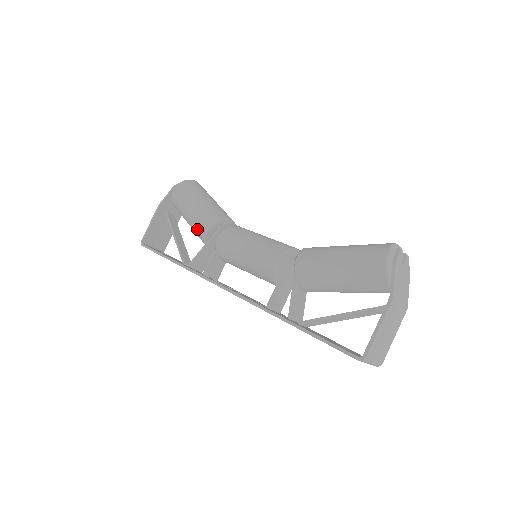
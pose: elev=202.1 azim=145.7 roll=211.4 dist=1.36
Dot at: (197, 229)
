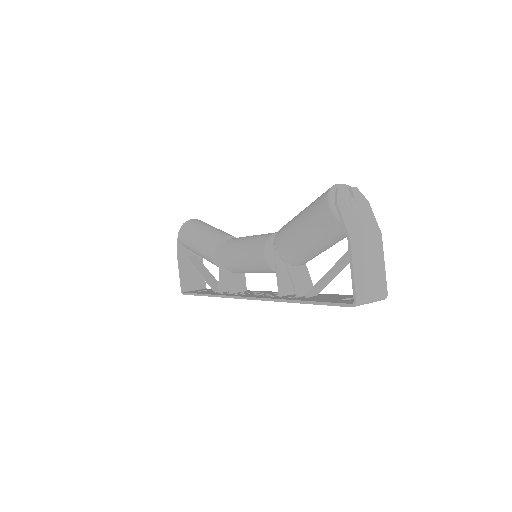
Dot at: (207, 259)
